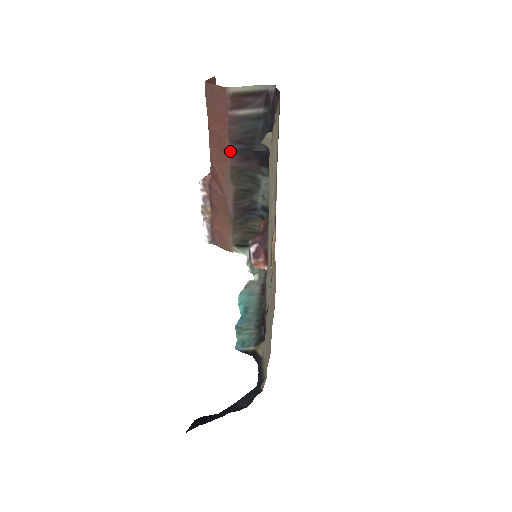
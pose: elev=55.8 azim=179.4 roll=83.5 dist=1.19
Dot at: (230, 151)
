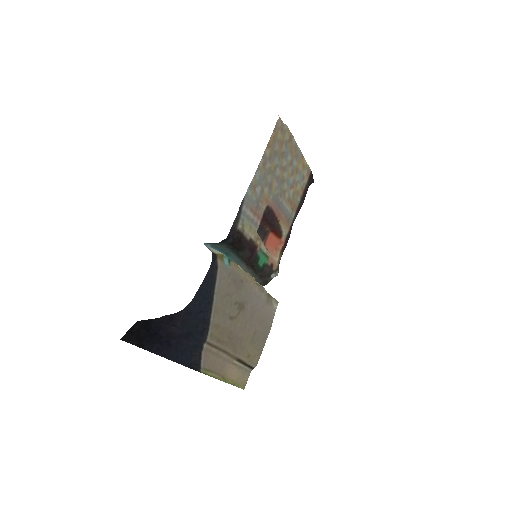
Dot at: occluded
